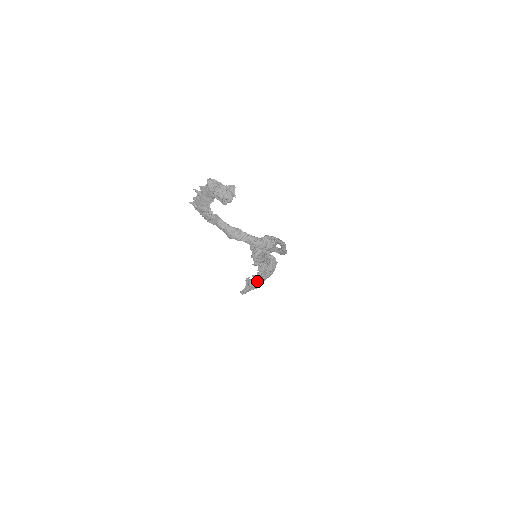
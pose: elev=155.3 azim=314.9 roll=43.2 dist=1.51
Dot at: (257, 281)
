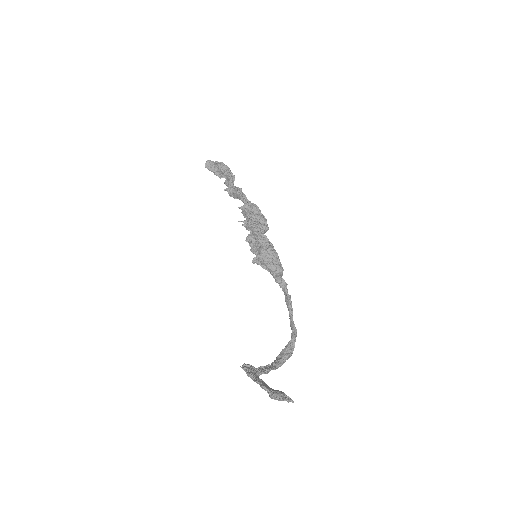
Dot at: (234, 196)
